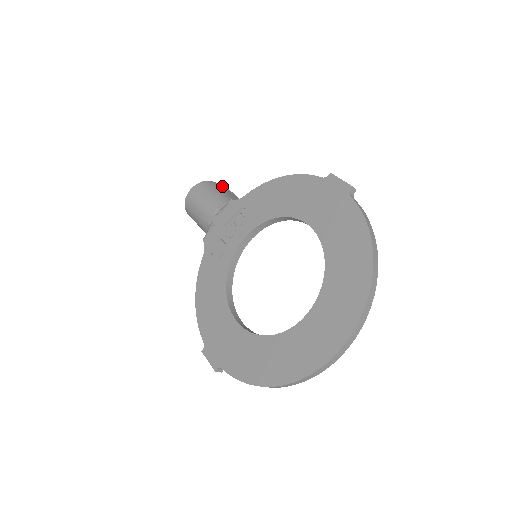
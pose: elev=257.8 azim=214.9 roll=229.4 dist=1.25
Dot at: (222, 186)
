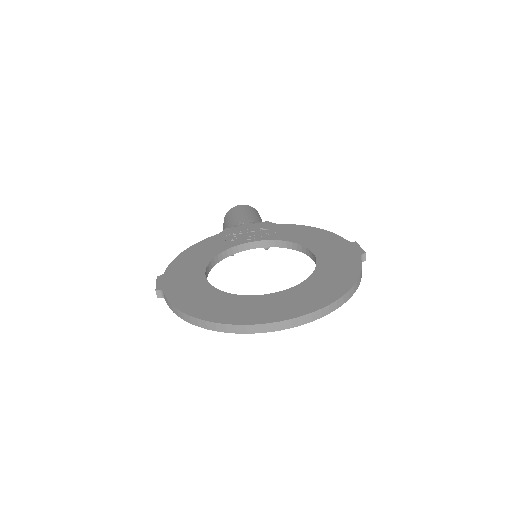
Dot at: occluded
